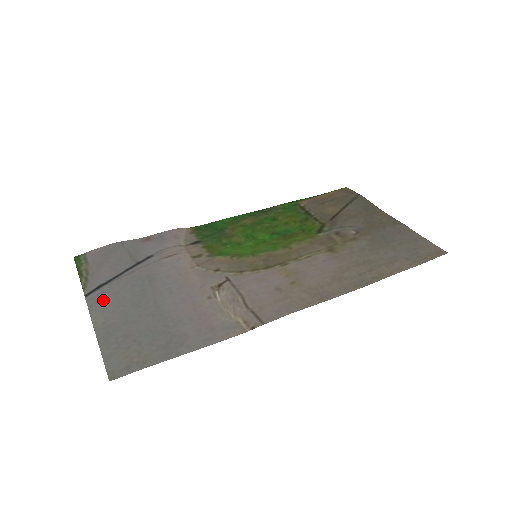
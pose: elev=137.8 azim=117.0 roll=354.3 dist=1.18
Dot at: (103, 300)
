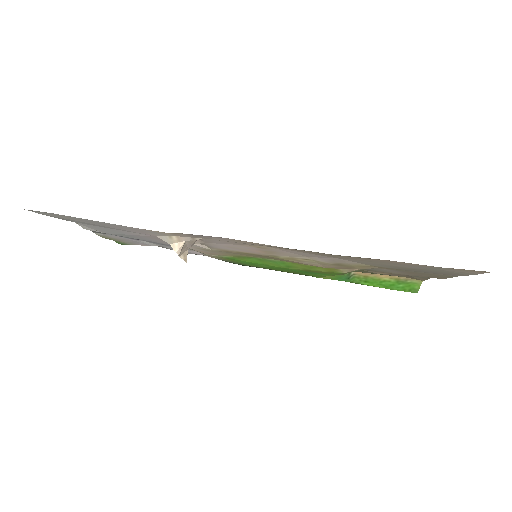
Dot at: occluded
